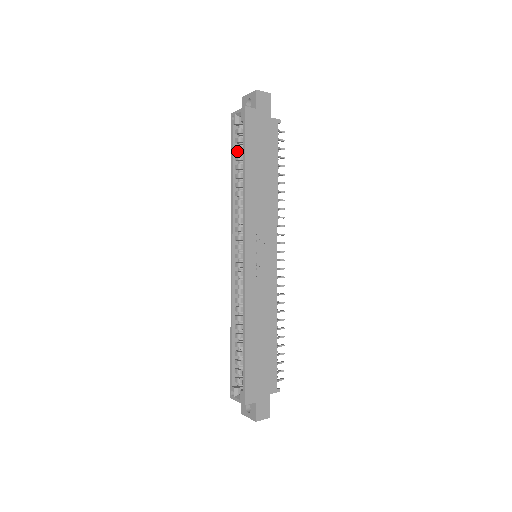
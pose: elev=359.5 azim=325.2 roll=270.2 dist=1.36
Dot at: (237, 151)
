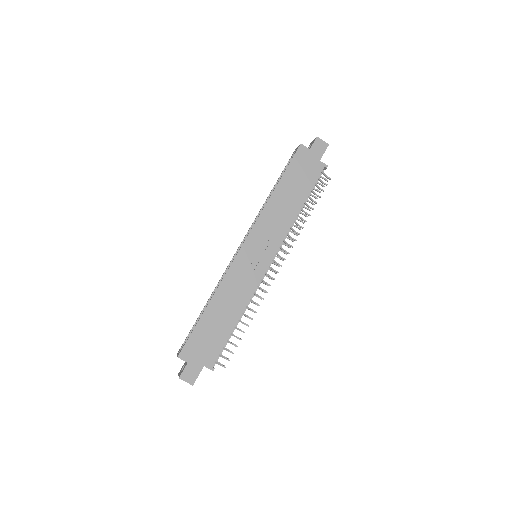
Dot at: occluded
